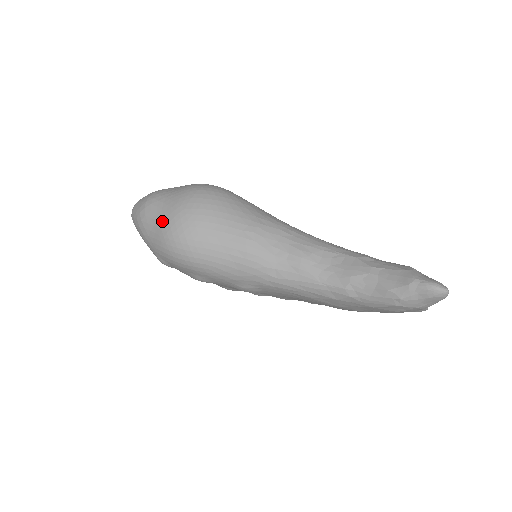
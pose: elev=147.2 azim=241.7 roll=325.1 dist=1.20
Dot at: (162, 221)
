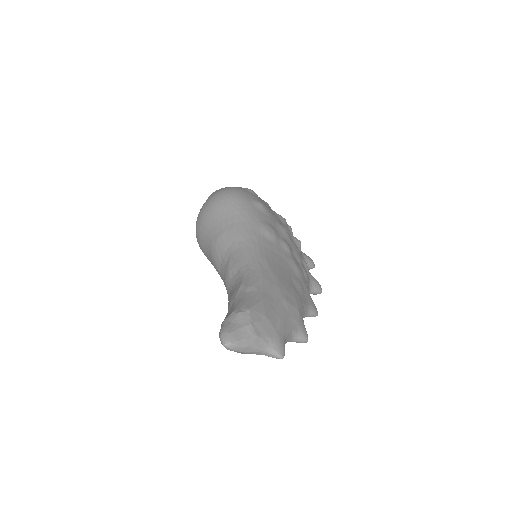
Dot at: occluded
